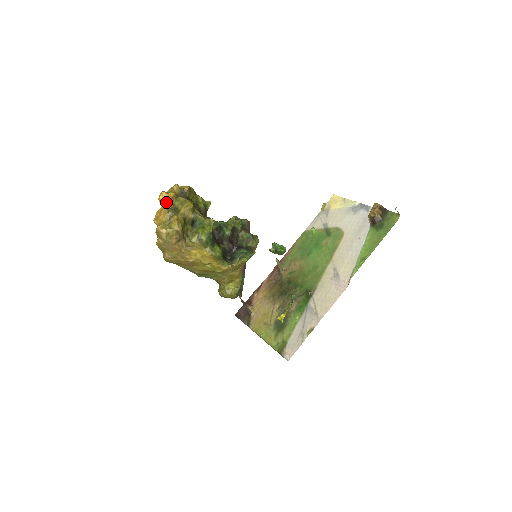
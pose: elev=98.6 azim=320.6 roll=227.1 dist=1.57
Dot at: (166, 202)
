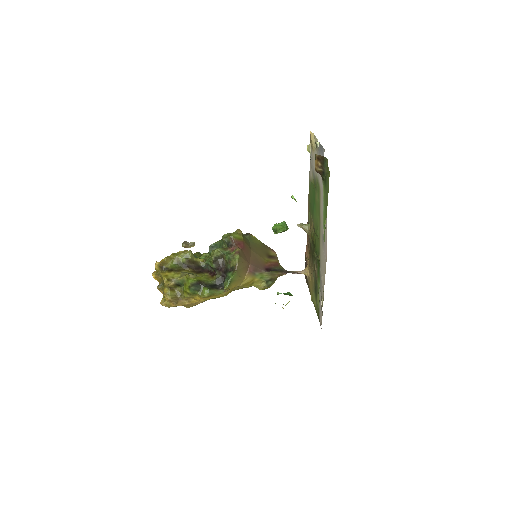
Dot at: (157, 280)
